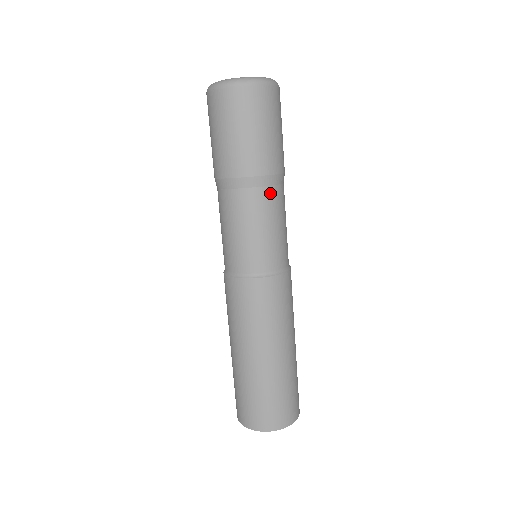
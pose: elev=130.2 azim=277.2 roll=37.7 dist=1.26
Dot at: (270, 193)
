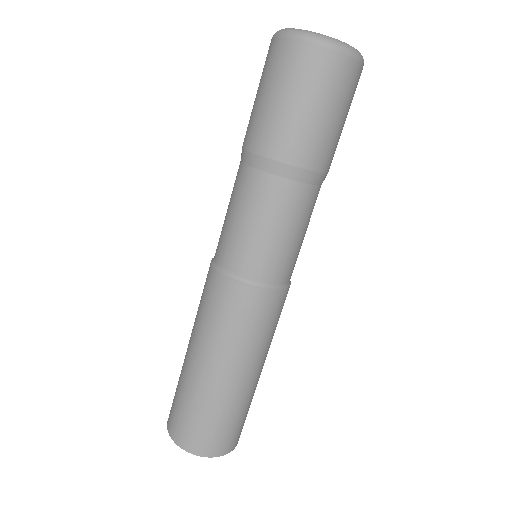
Dot at: (272, 184)
